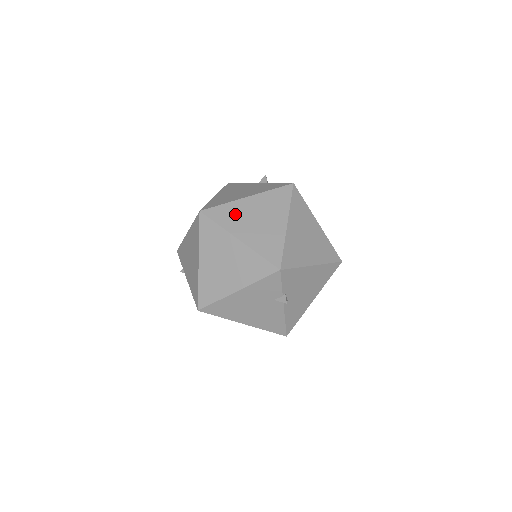
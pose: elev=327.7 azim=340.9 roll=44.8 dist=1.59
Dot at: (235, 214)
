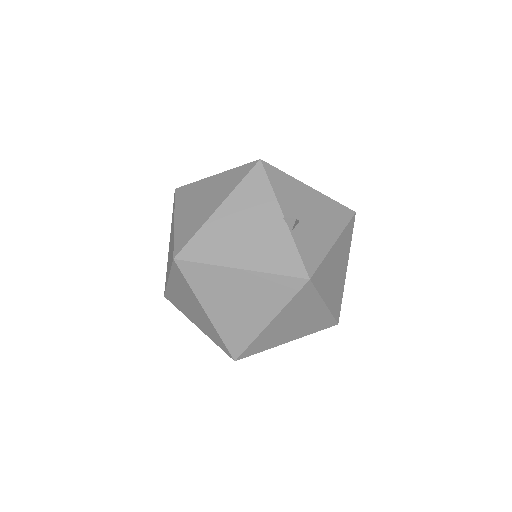
Dot at: (214, 283)
